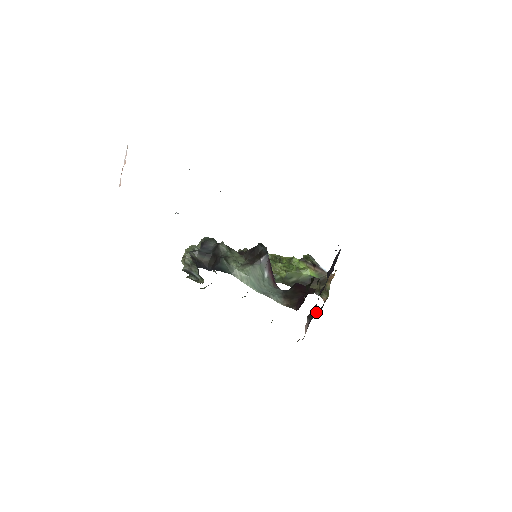
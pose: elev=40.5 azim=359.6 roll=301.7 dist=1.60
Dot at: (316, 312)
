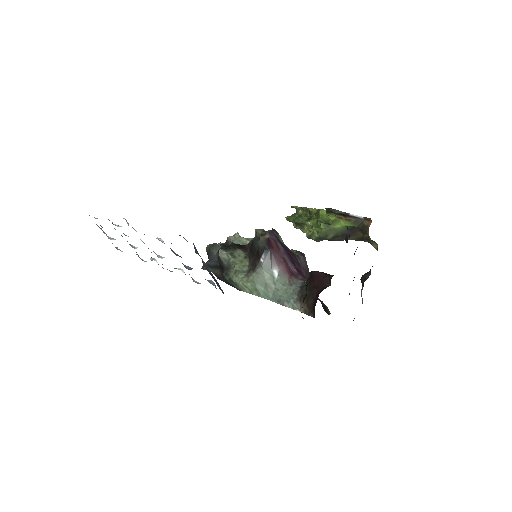
Dot at: (366, 274)
